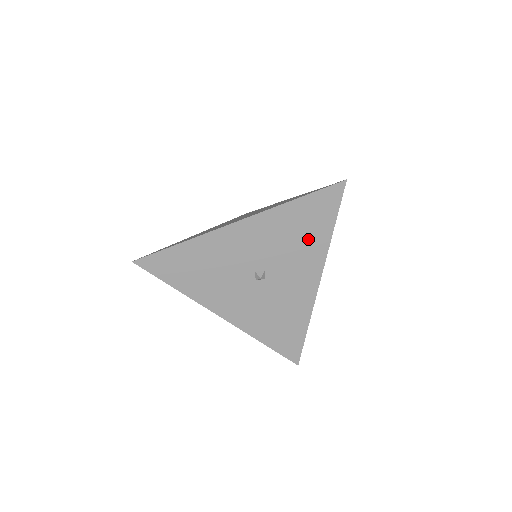
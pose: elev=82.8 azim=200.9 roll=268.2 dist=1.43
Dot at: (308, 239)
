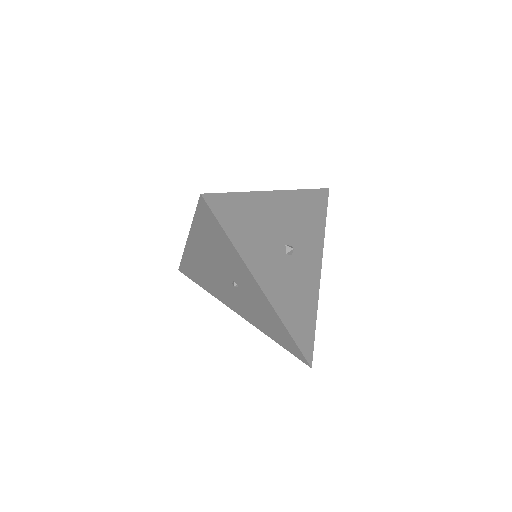
Dot at: (314, 227)
